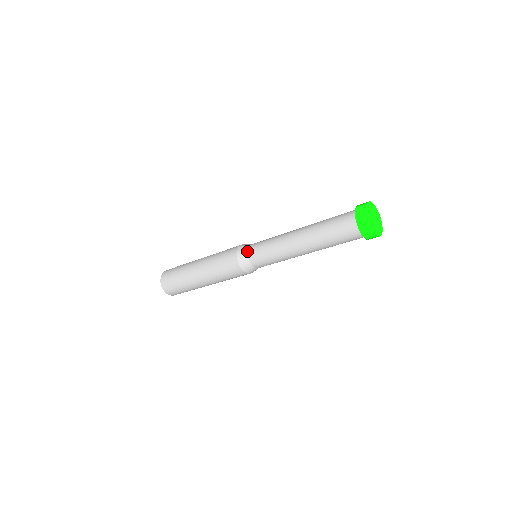
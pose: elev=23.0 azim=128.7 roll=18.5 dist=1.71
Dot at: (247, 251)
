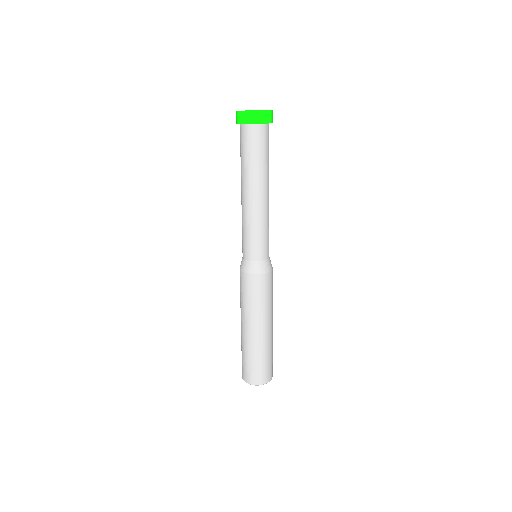
Dot at: occluded
